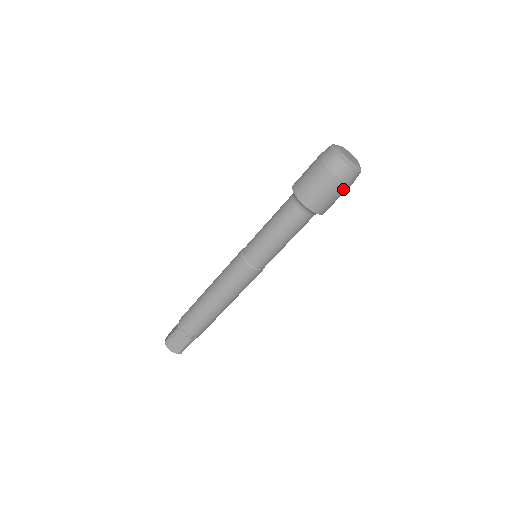
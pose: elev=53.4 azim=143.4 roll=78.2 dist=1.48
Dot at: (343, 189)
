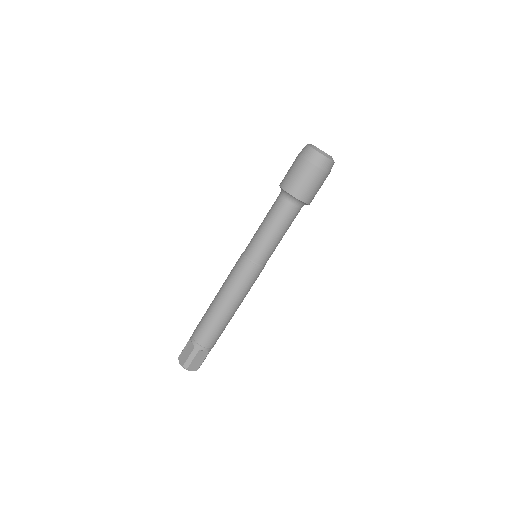
Dot at: occluded
